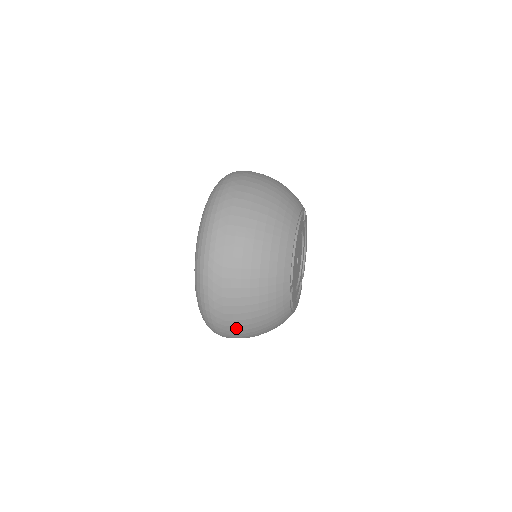
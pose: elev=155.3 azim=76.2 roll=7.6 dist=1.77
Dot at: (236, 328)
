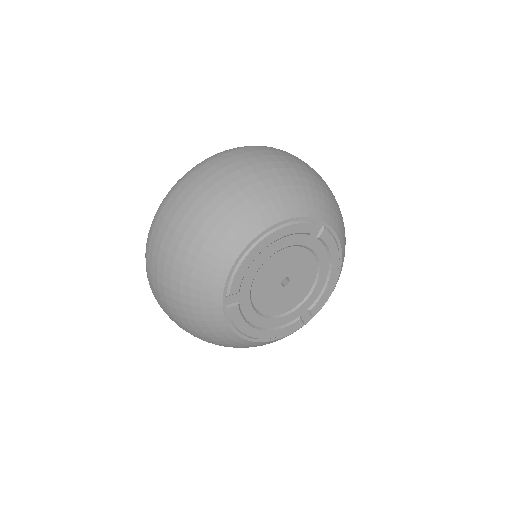
Dot at: (167, 312)
